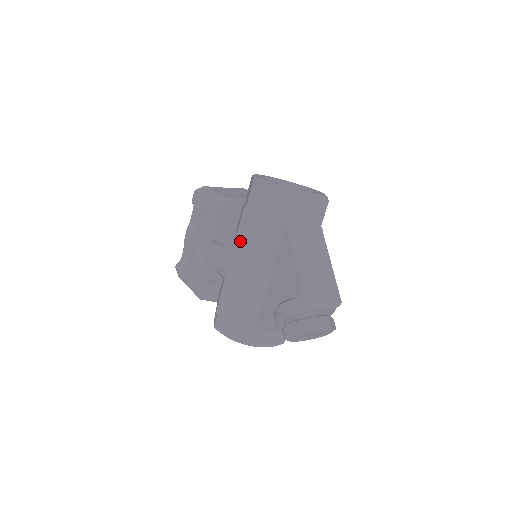
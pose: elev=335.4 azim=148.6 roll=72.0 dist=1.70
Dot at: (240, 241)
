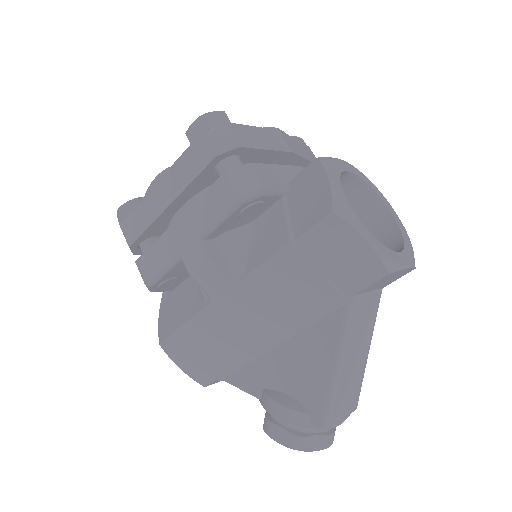
Dot at: (257, 279)
